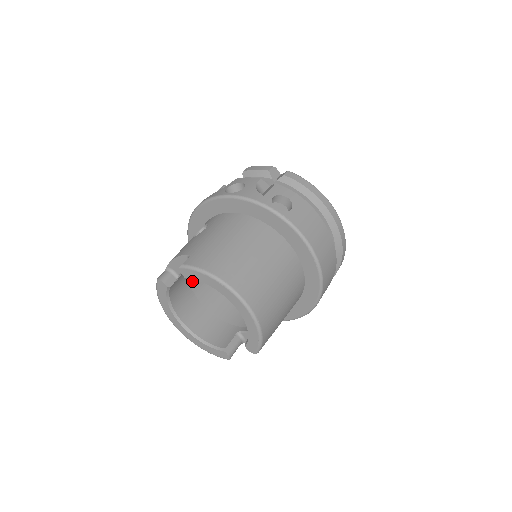
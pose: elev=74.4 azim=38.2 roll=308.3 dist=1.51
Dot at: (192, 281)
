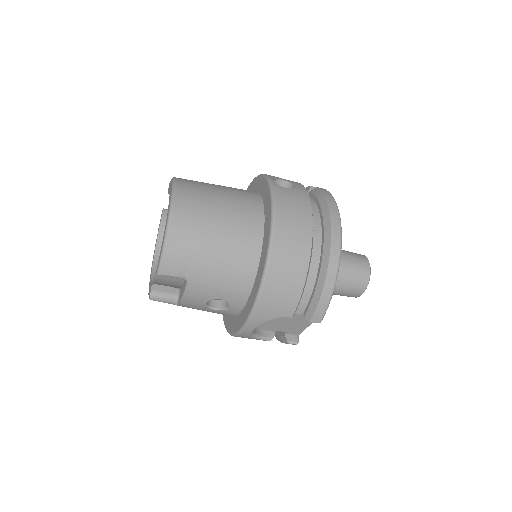
Dot at: occluded
